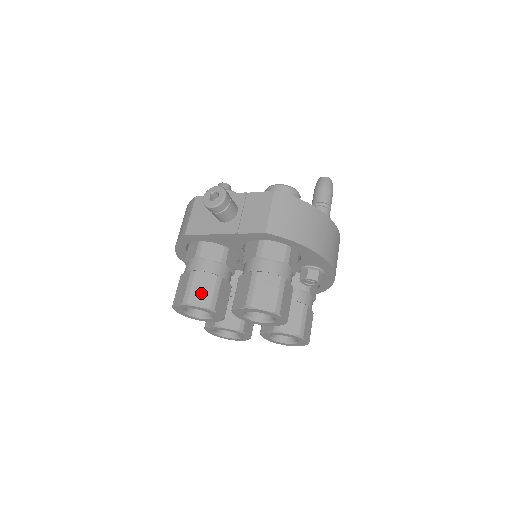
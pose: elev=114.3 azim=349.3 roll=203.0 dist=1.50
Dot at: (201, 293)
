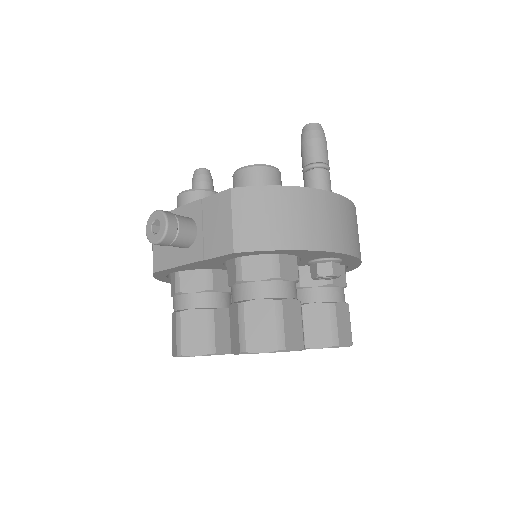
Dot at: (194, 338)
